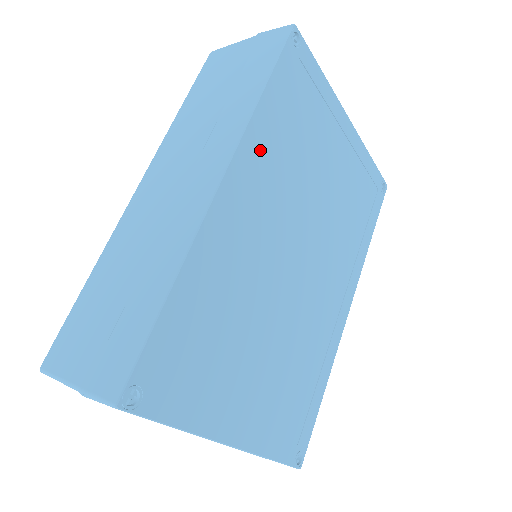
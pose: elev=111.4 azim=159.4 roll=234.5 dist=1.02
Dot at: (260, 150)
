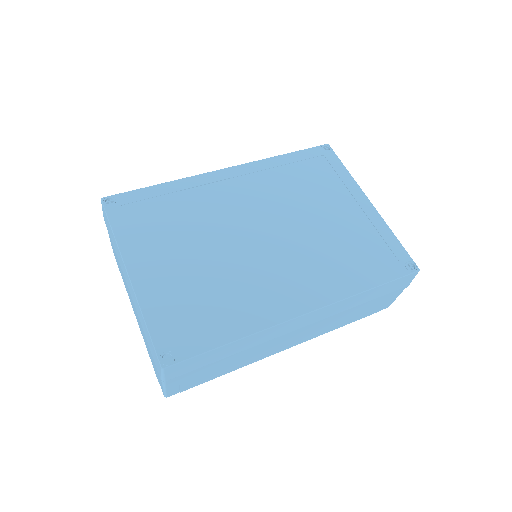
Dot at: (264, 173)
